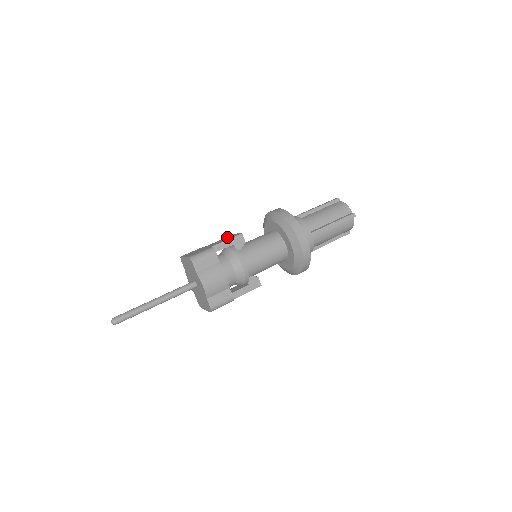
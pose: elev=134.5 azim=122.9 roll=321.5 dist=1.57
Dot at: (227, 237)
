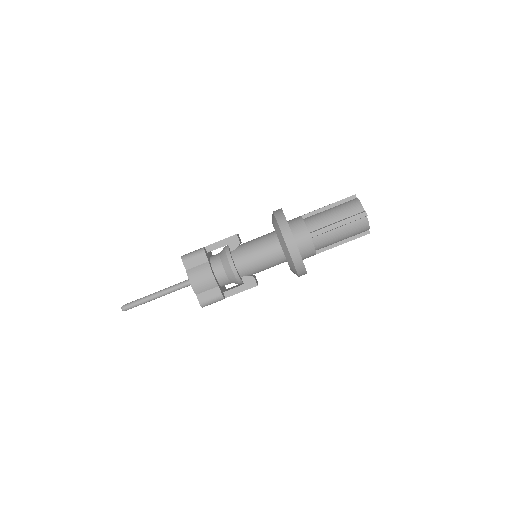
Dot at: occluded
